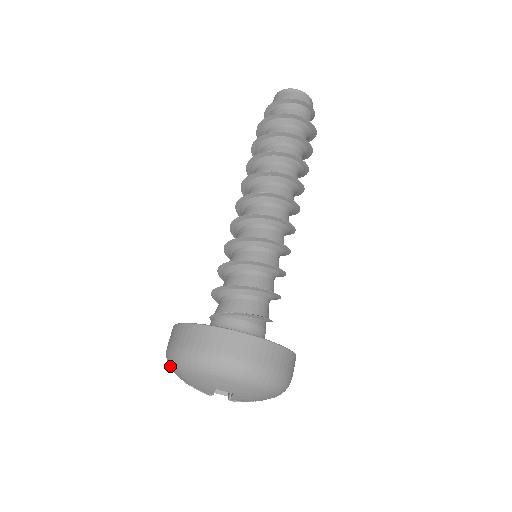
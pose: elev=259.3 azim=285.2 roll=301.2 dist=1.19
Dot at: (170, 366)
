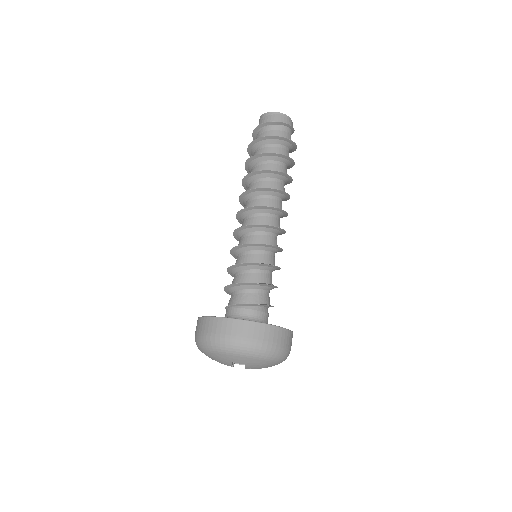
Dot at: (198, 348)
